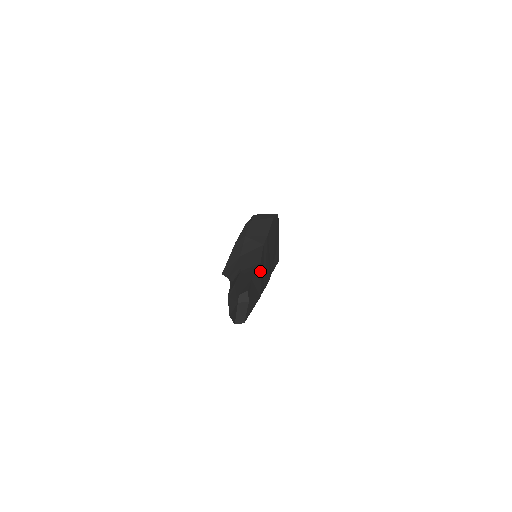
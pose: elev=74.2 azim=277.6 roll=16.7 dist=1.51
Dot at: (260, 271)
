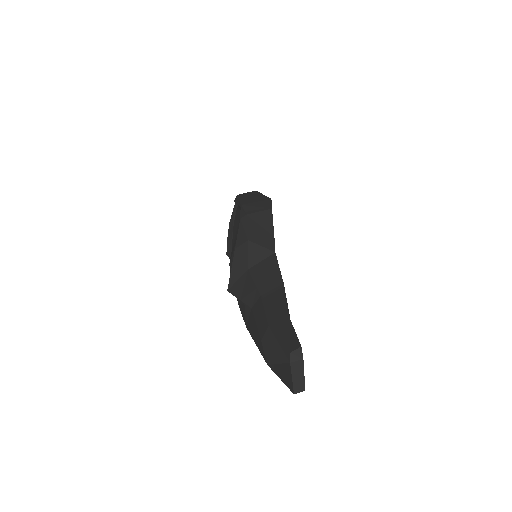
Dot at: occluded
